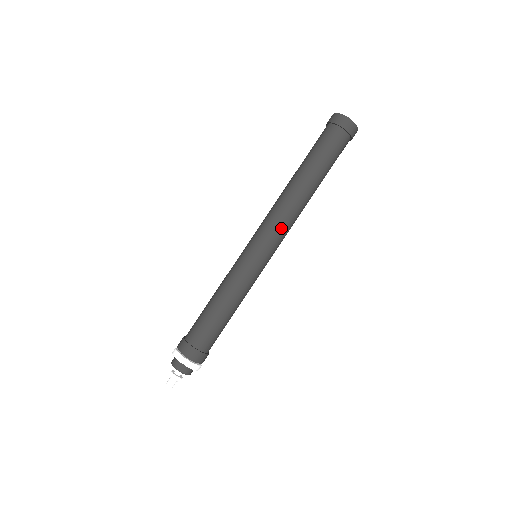
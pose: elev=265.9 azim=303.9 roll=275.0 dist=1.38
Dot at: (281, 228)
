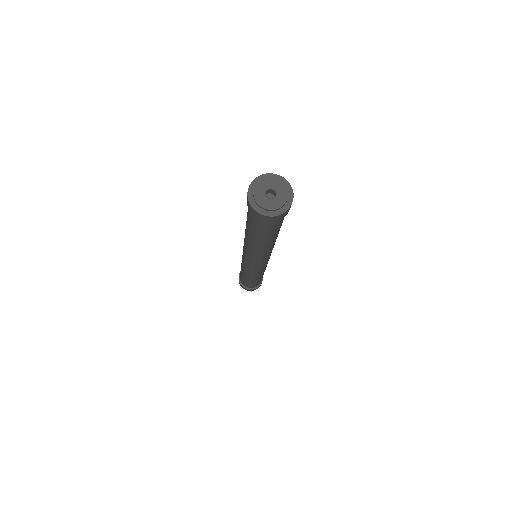
Dot at: (263, 260)
